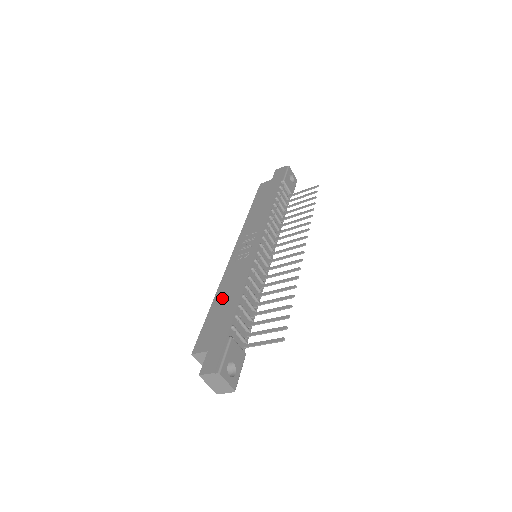
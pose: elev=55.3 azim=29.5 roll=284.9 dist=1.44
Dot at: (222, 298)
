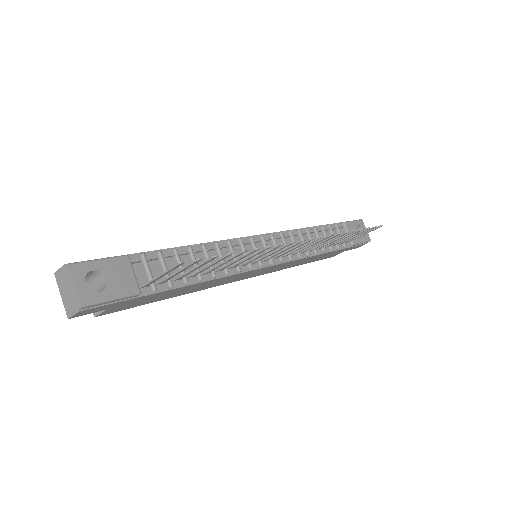
Dot at: occluded
